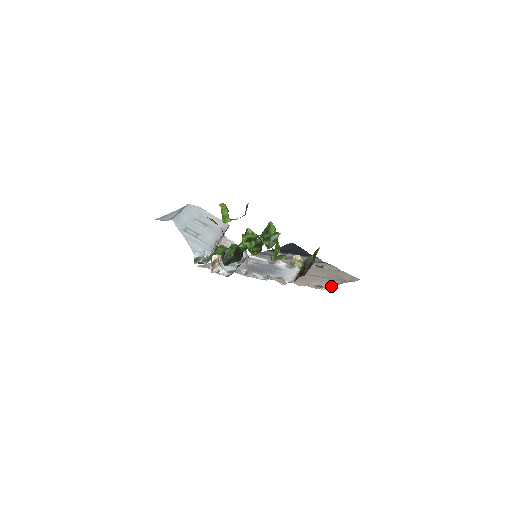
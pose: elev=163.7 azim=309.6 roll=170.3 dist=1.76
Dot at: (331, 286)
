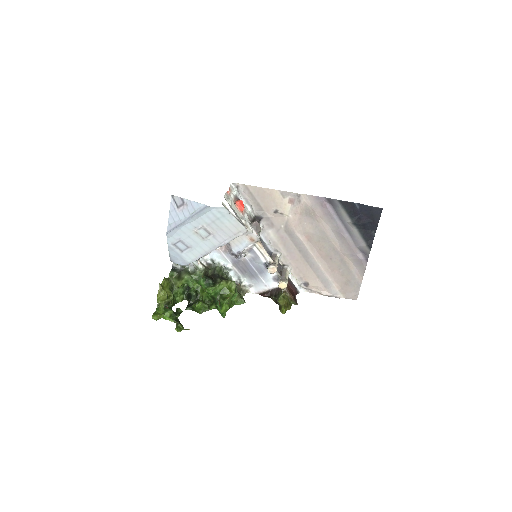
Dot at: (317, 291)
